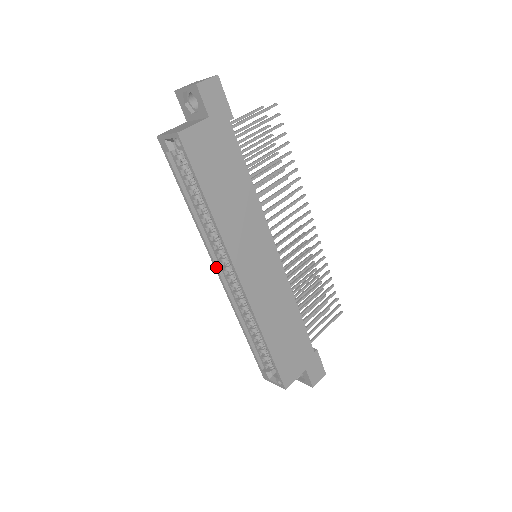
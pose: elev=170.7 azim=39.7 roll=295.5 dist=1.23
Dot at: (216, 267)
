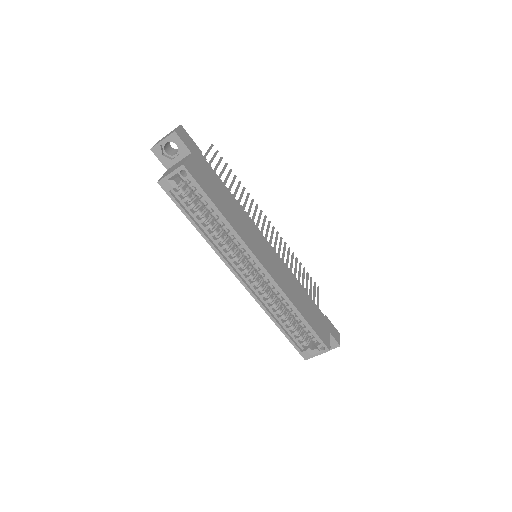
Dot at: (237, 274)
